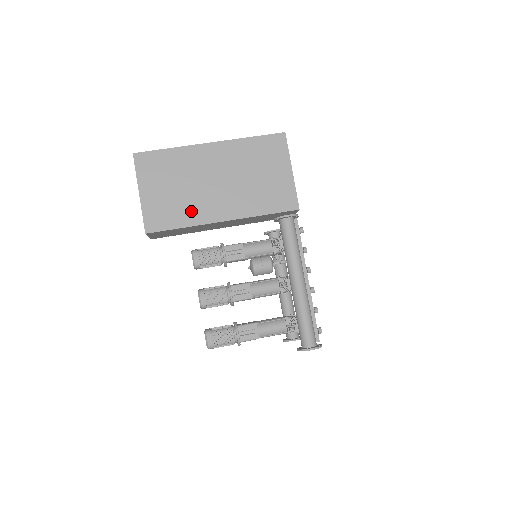
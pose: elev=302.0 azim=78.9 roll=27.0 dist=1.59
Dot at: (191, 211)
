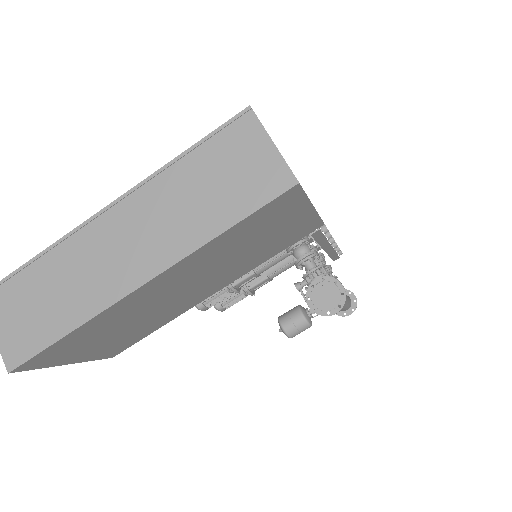
Dot at: (161, 320)
